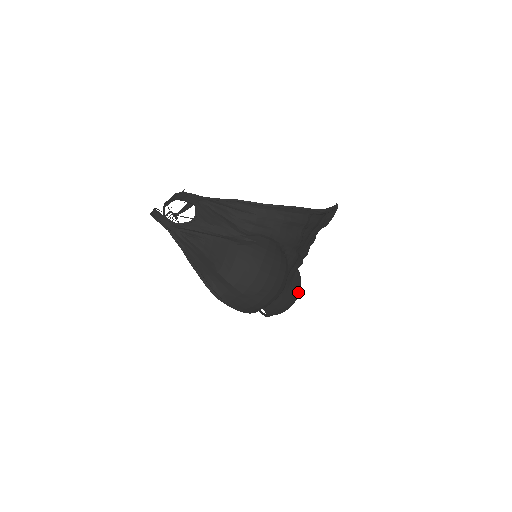
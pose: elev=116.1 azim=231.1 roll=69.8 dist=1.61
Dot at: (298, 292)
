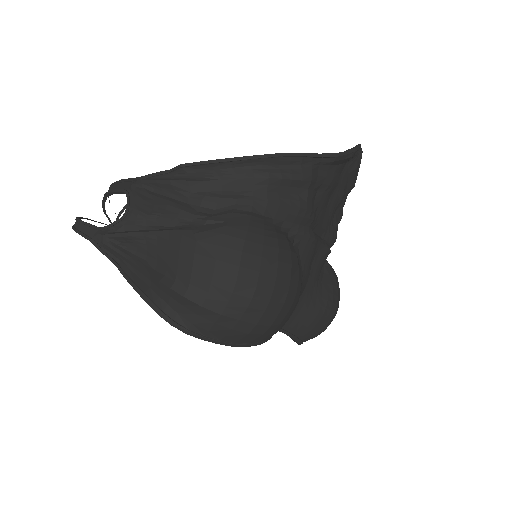
Dot at: (336, 297)
